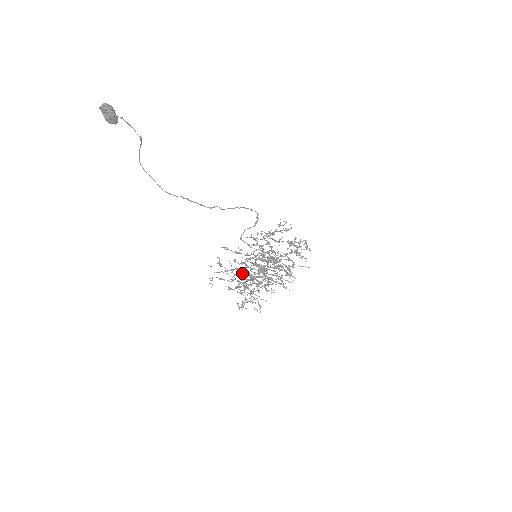
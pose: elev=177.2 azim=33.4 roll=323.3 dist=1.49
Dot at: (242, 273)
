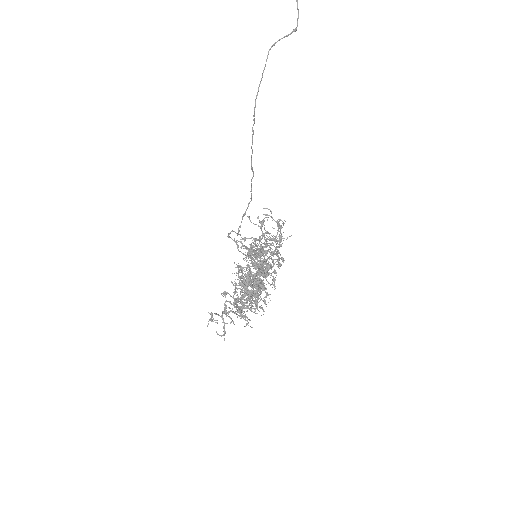
Dot at: (240, 266)
